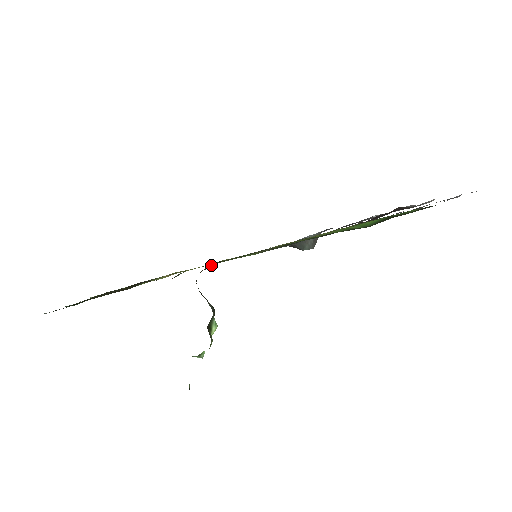
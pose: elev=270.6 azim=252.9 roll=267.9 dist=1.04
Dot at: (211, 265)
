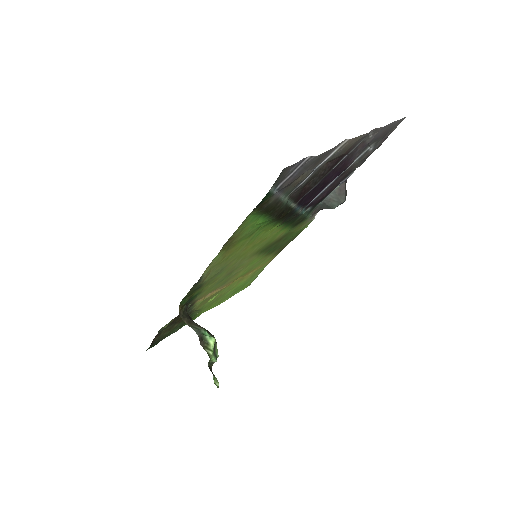
Dot at: (182, 303)
